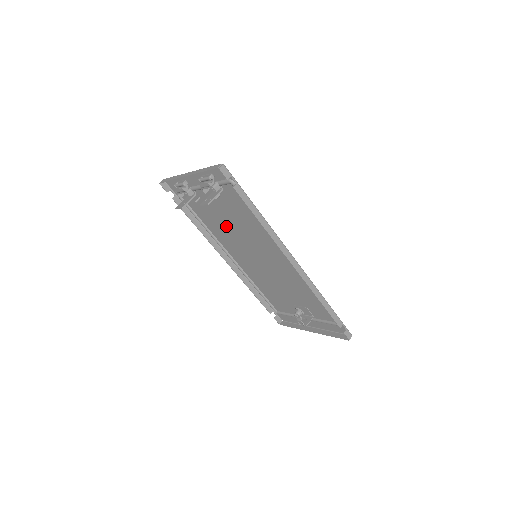
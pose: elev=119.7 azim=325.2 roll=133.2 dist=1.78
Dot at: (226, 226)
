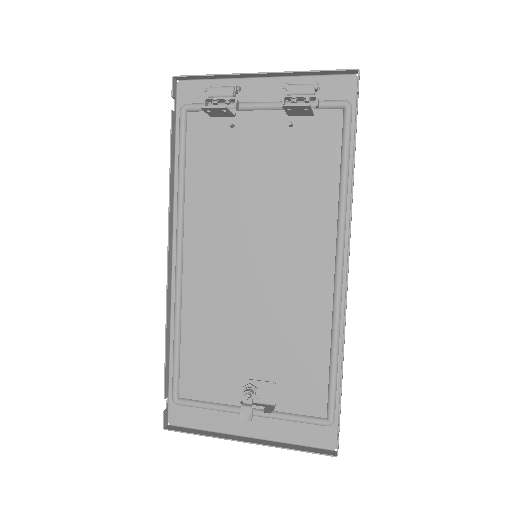
Dot at: (241, 188)
